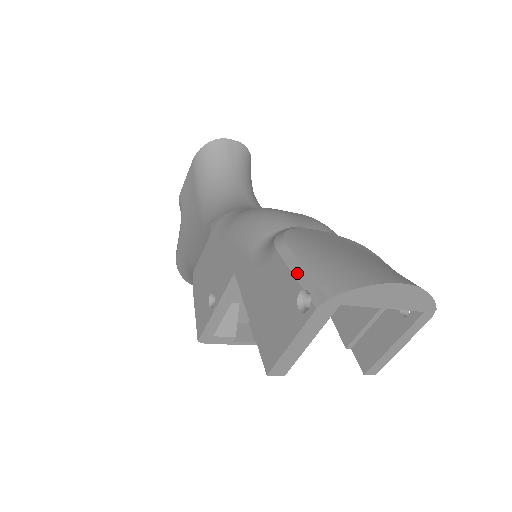
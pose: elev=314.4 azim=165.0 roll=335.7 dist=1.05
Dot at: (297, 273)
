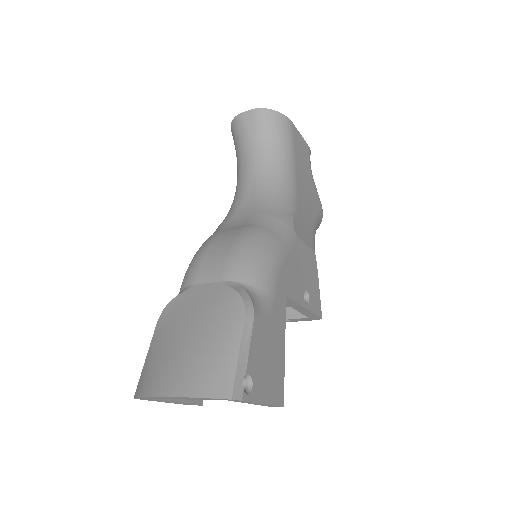
Dot at: occluded
